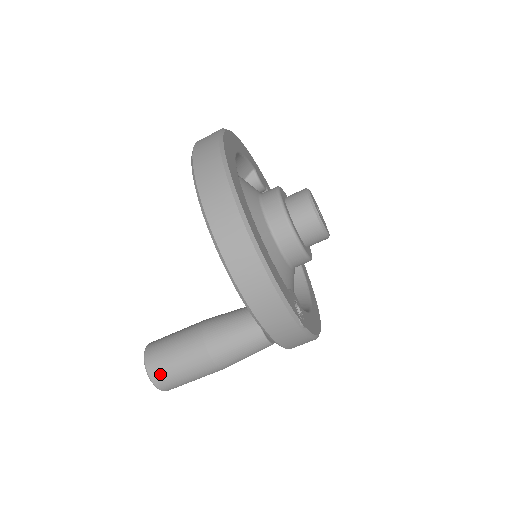
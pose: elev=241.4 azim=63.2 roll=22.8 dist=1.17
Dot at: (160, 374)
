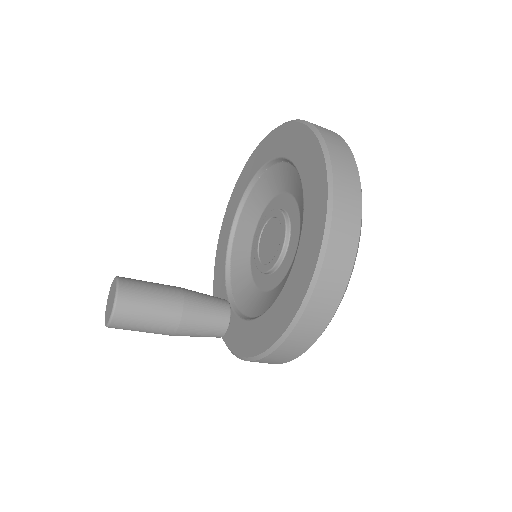
Dot at: occluded
